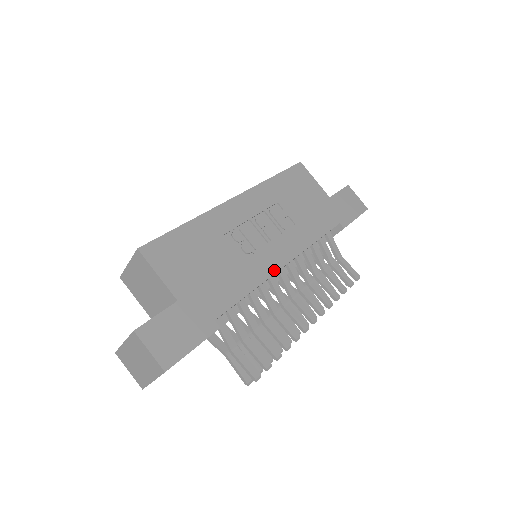
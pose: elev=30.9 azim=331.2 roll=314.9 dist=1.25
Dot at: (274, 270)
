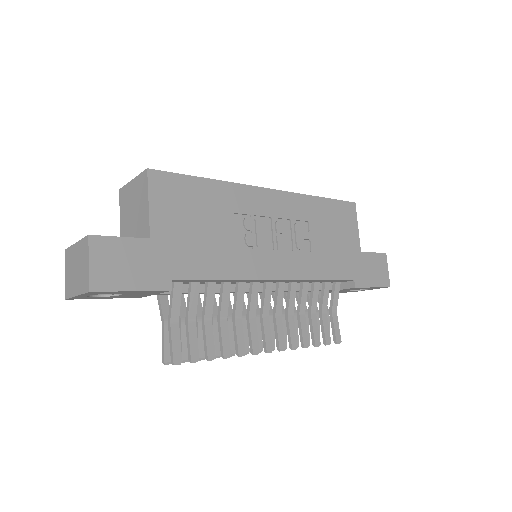
Dot at: (262, 277)
